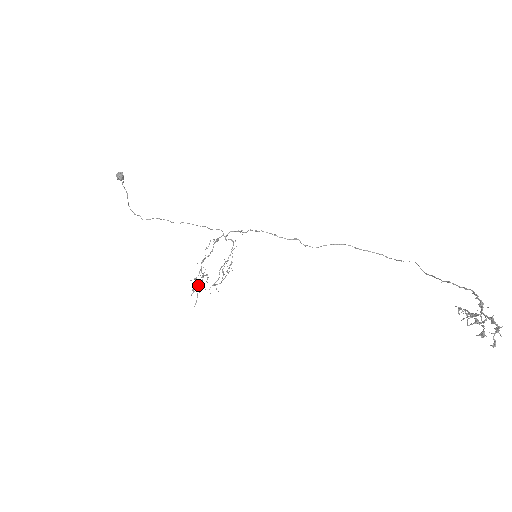
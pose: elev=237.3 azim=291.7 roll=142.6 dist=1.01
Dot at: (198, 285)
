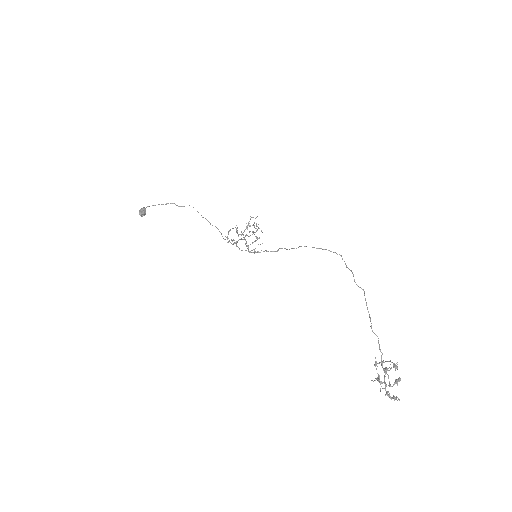
Dot at: occluded
